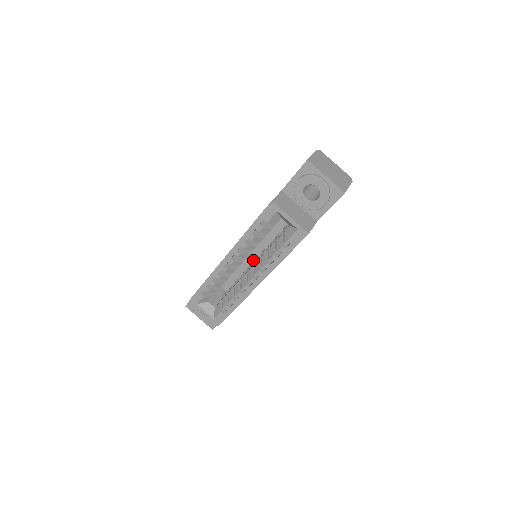
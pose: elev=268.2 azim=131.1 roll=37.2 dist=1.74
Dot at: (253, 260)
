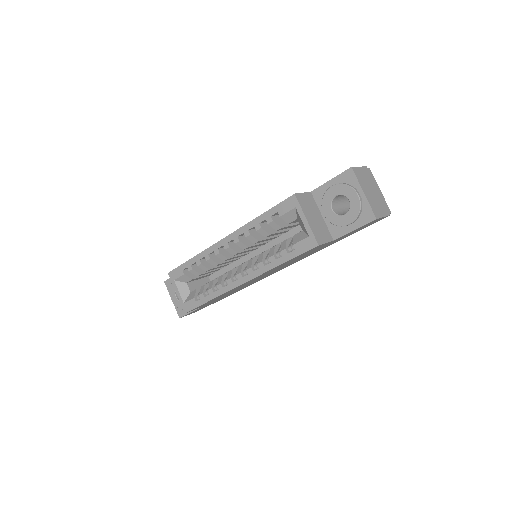
Dot at: occluded
